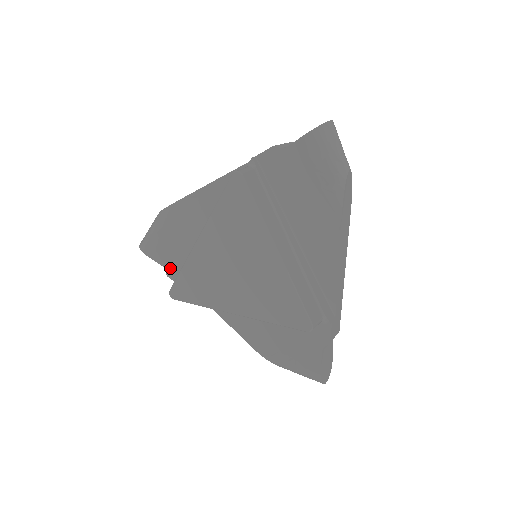
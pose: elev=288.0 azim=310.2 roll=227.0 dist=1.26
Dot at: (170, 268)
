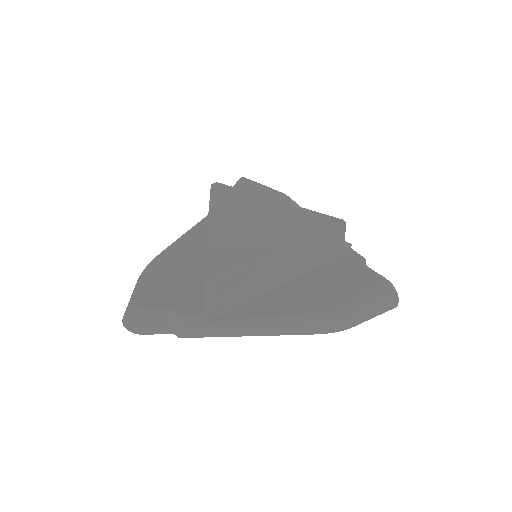
Dot at: (178, 305)
